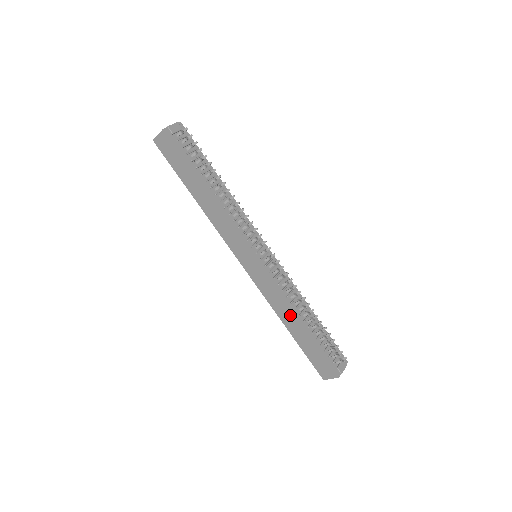
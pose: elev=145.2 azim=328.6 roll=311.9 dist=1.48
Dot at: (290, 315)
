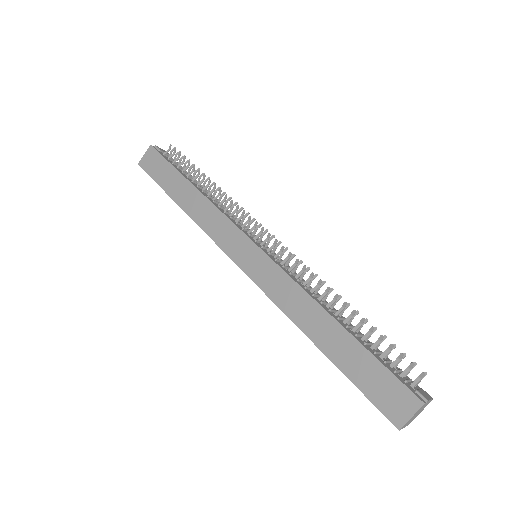
Dot at: (314, 311)
